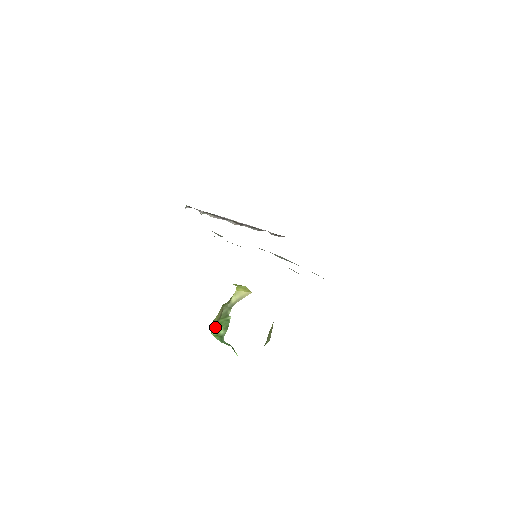
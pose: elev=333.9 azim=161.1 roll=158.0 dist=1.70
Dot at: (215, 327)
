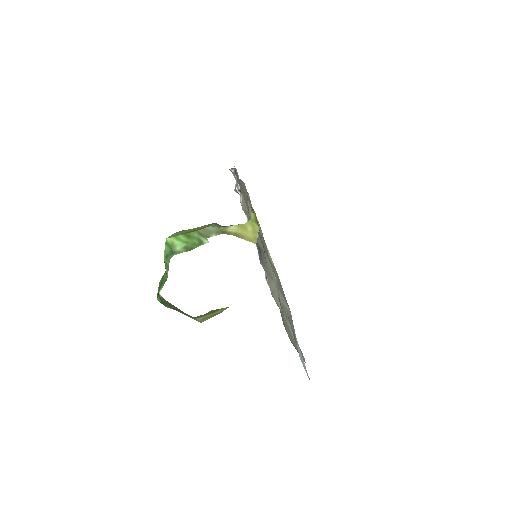
Dot at: (180, 234)
